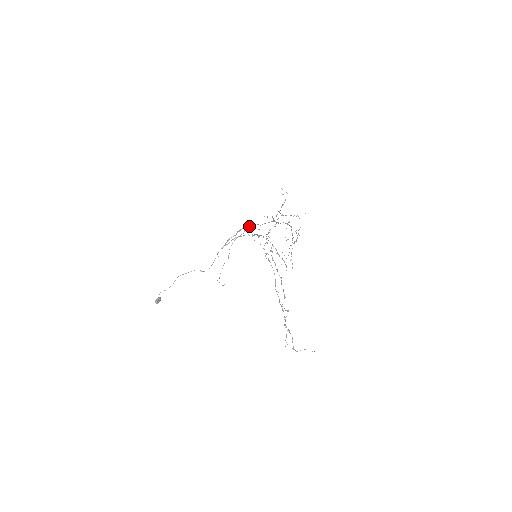
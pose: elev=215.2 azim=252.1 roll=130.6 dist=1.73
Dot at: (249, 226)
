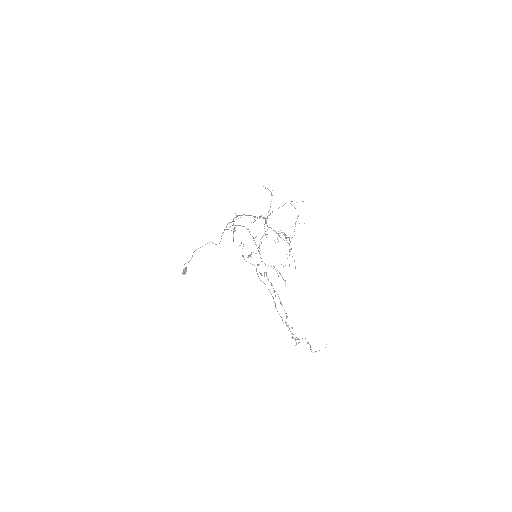
Dot at: occluded
